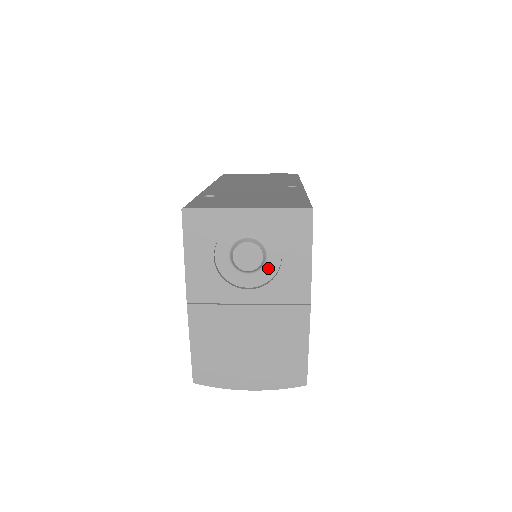
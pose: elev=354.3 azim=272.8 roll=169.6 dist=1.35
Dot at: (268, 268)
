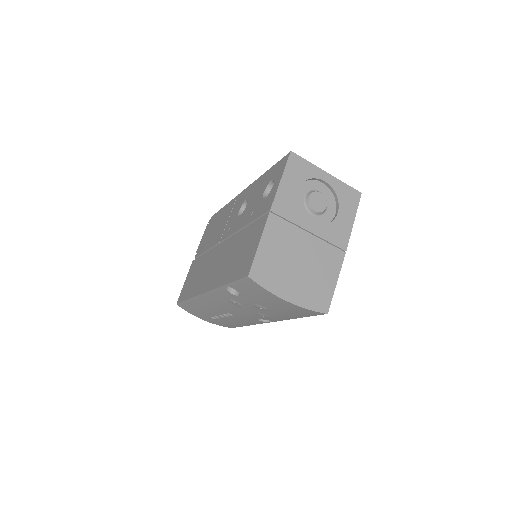
Dot at: (325, 217)
